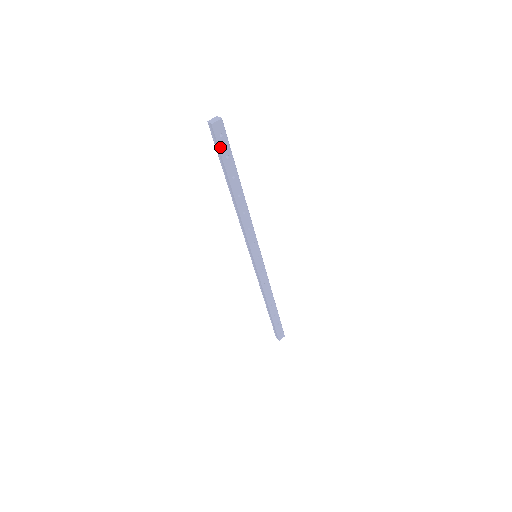
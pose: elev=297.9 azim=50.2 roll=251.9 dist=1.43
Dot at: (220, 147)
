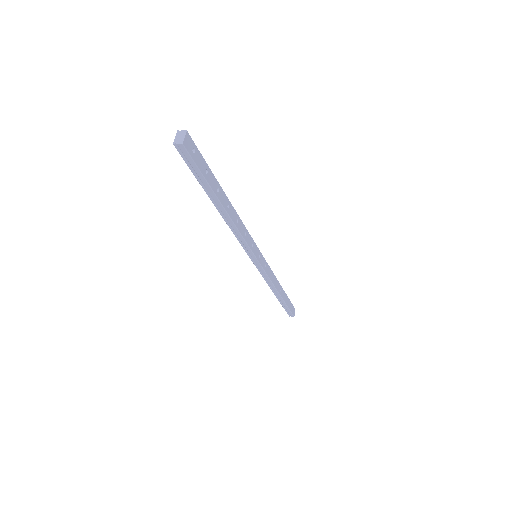
Dot at: (197, 165)
